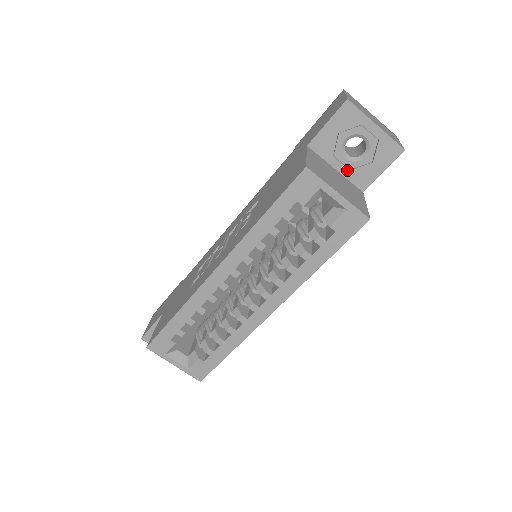
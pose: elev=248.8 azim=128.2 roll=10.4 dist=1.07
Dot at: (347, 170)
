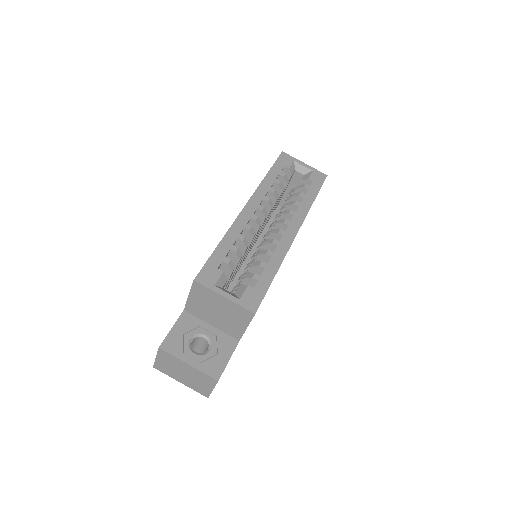
Dot at: occluded
